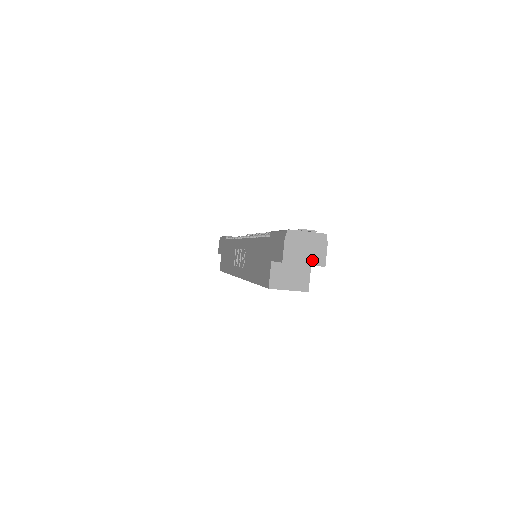
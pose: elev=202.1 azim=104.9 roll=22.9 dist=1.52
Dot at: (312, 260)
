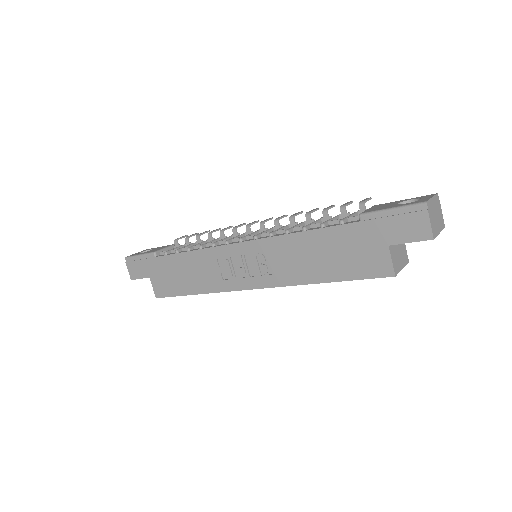
Dot at: (440, 225)
